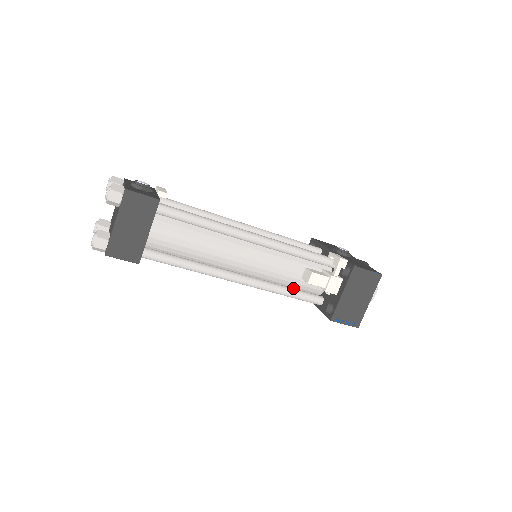
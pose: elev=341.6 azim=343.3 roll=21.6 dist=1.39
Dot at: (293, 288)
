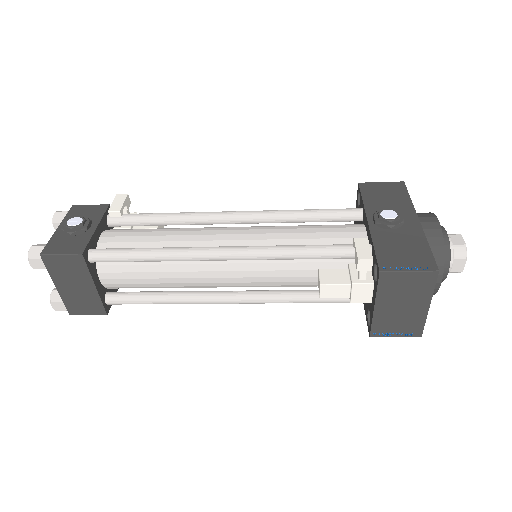
Dot at: (315, 291)
